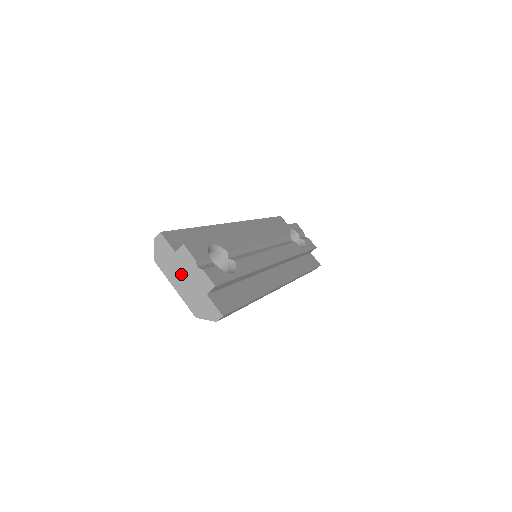
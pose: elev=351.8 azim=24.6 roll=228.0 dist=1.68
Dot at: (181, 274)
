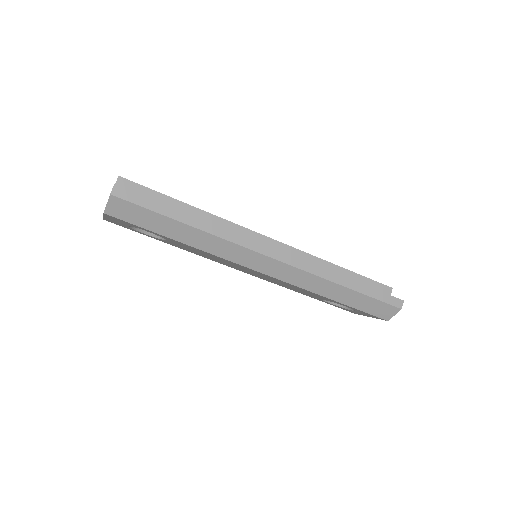
Dot at: occluded
